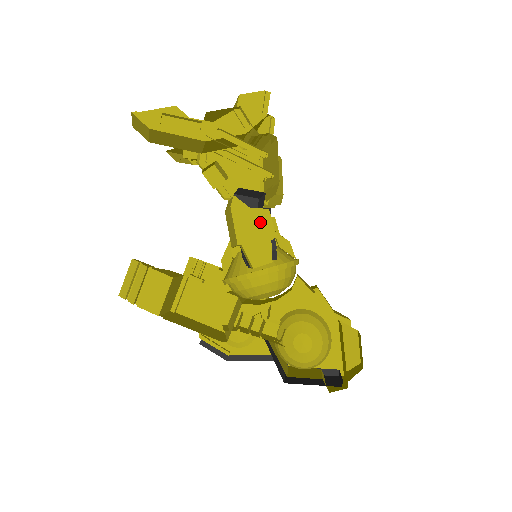
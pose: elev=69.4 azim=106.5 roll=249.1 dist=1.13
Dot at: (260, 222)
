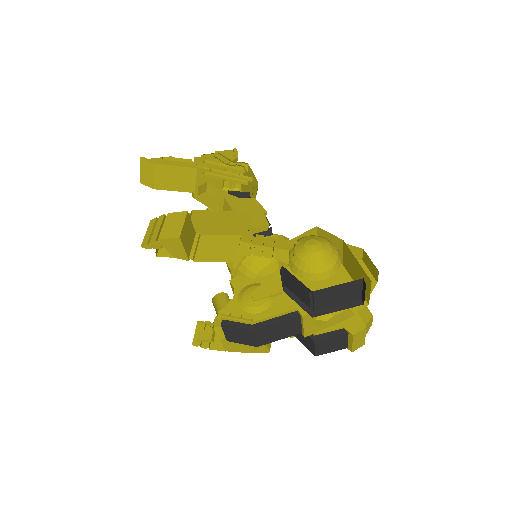
Dot at: (251, 205)
